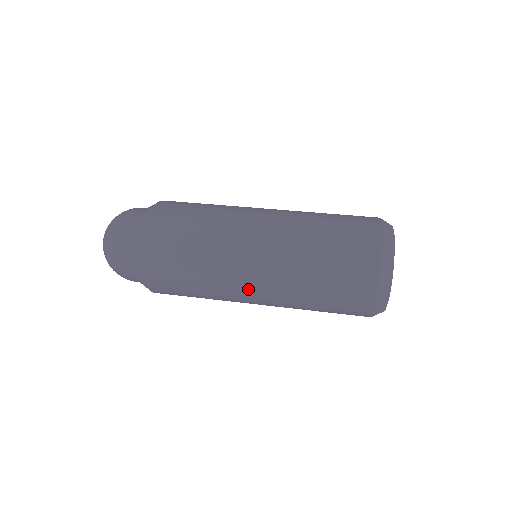
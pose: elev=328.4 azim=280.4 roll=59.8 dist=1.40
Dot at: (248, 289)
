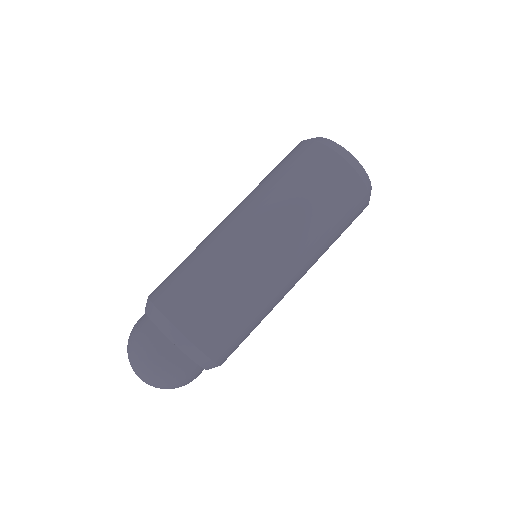
Dot at: (292, 284)
